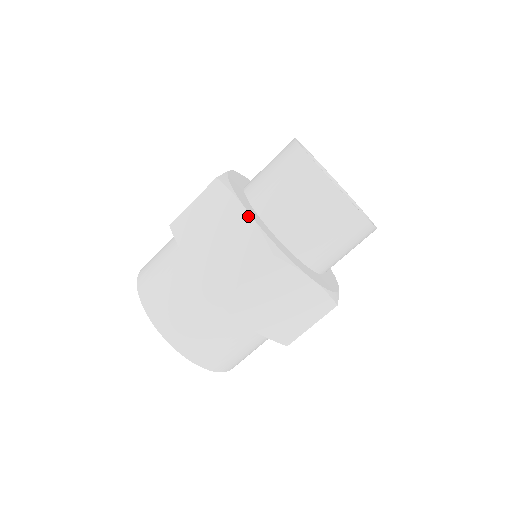
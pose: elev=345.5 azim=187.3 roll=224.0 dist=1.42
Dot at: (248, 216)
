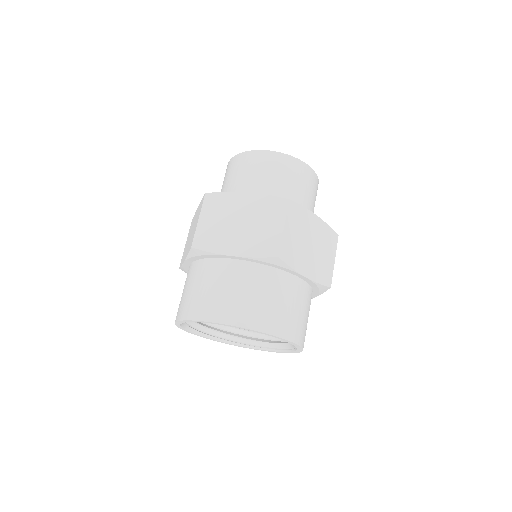
Dot at: occluded
